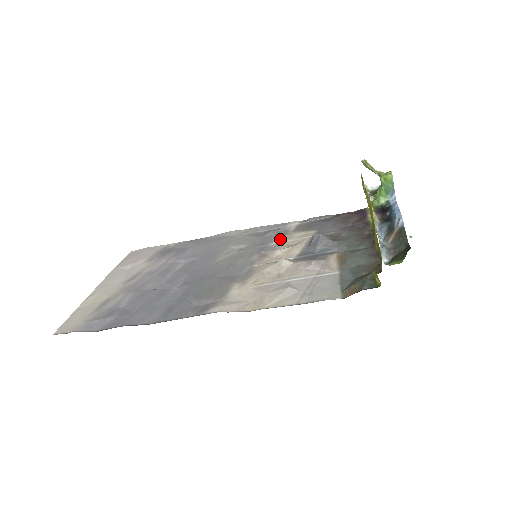
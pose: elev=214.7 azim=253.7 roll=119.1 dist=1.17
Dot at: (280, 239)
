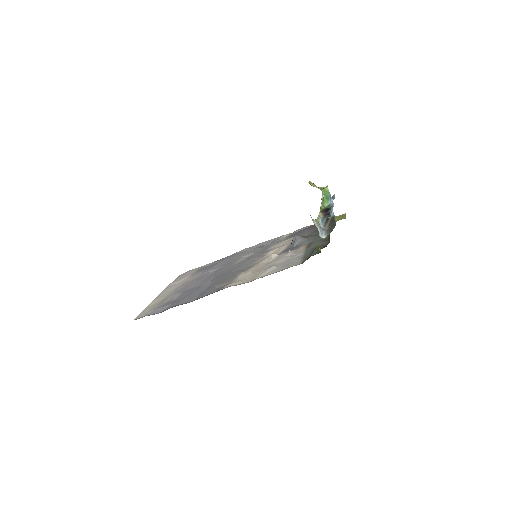
Dot at: (274, 245)
